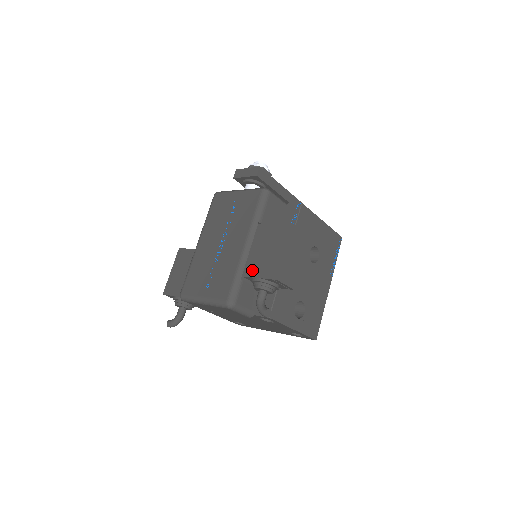
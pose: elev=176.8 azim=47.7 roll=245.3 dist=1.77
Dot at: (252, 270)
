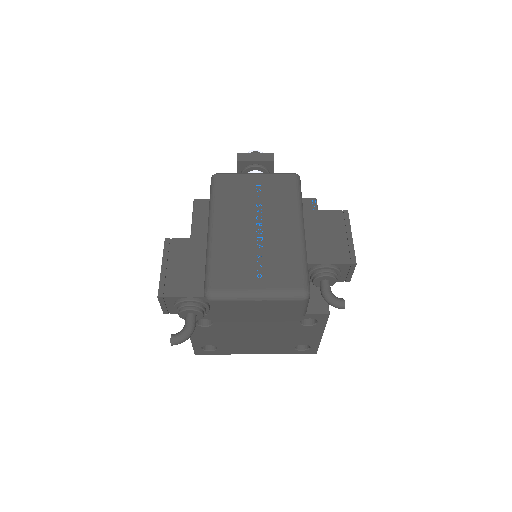
Dot at: (315, 256)
